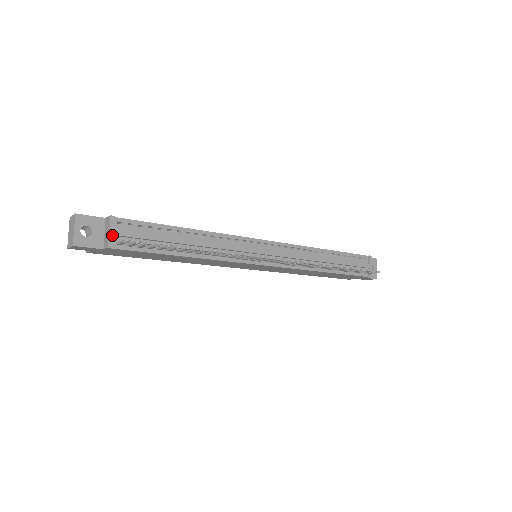
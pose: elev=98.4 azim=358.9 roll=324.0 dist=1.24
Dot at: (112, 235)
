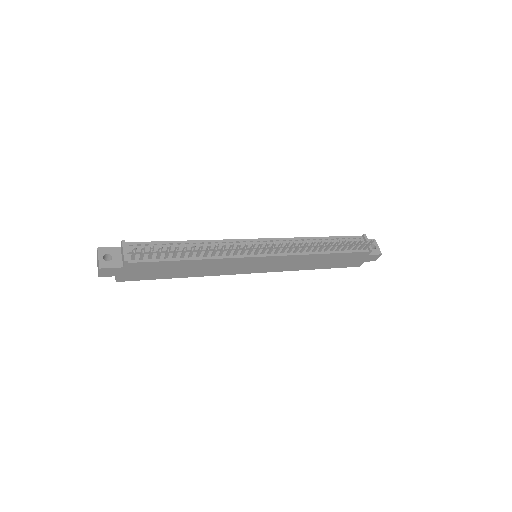
Dot at: (126, 253)
